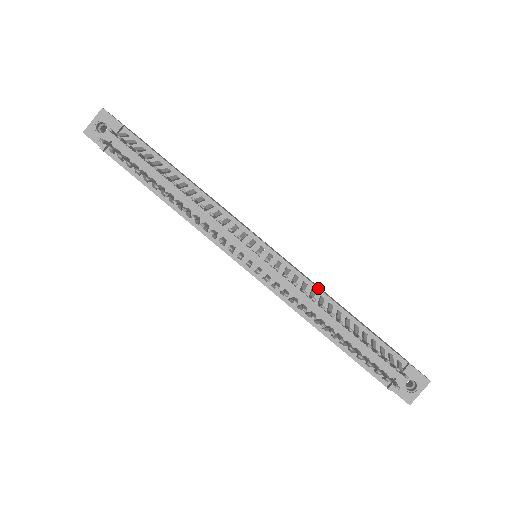
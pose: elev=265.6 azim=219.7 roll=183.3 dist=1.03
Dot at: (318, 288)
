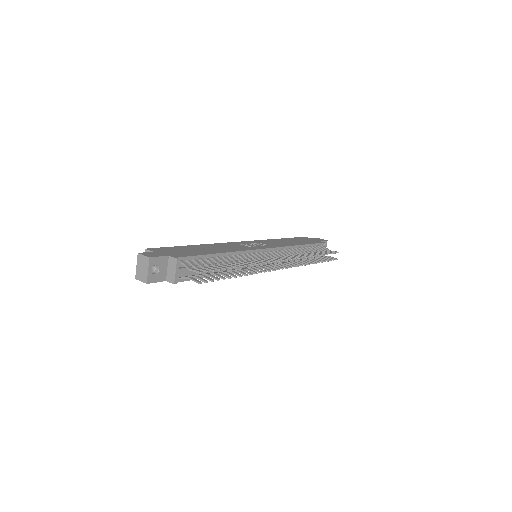
Dot at: (290, 246)
